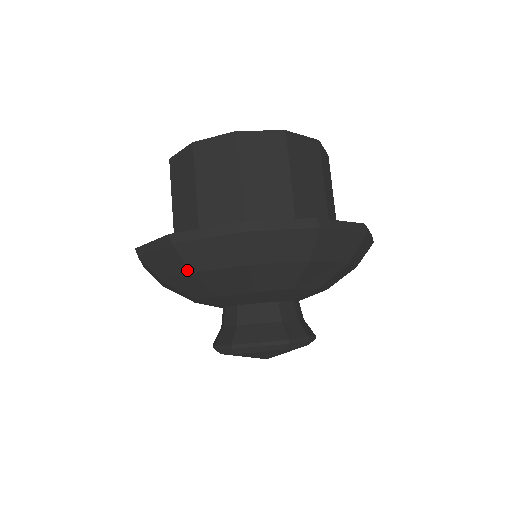
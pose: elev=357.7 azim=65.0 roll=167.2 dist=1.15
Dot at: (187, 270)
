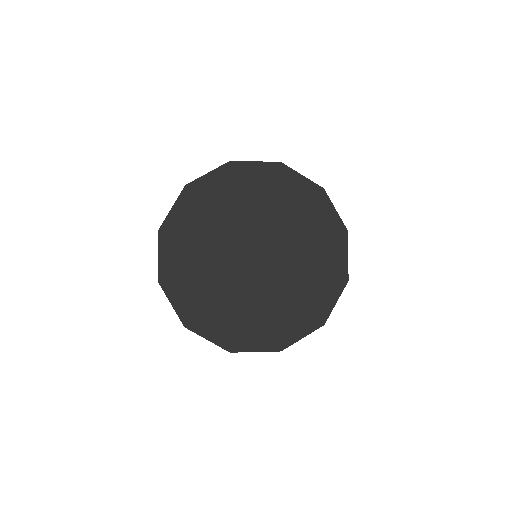
Dot at: occluded
